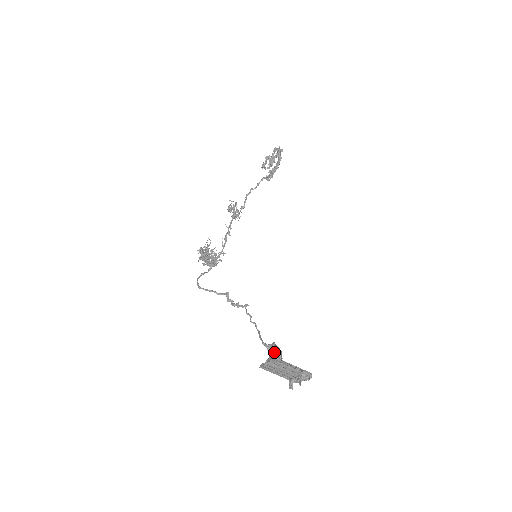
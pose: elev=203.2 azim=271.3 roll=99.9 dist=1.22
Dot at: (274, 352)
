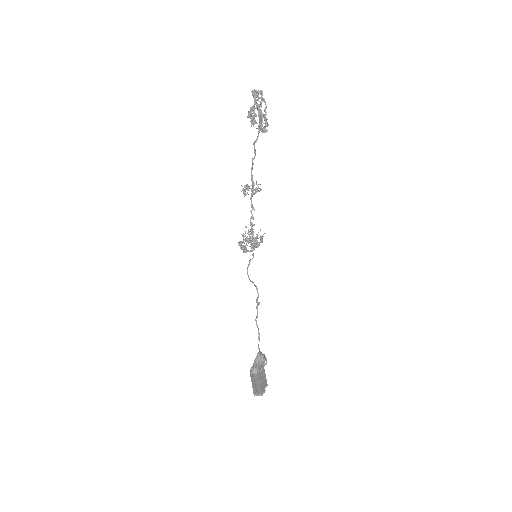
Dot at: (252, 367)
